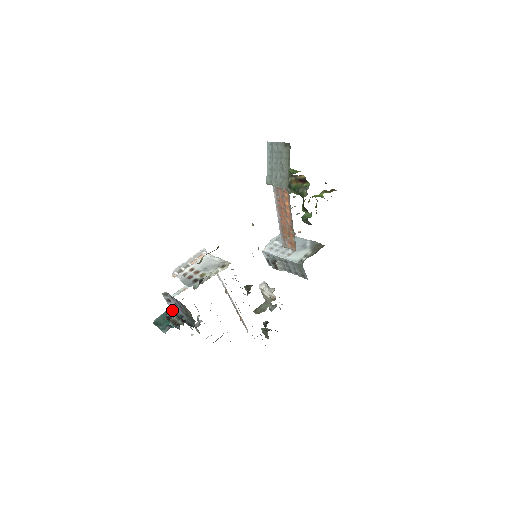
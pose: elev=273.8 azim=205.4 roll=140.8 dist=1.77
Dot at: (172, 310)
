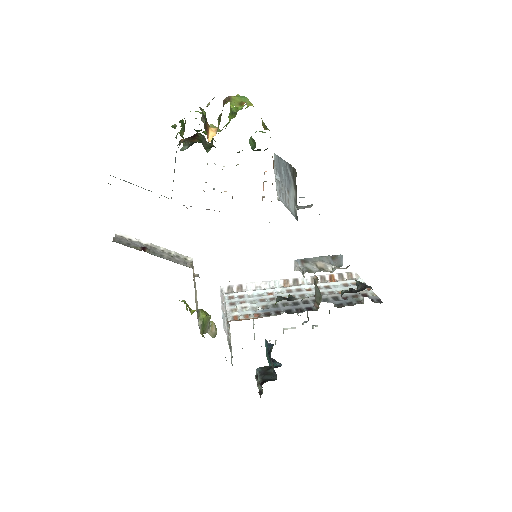
Dot at: (267, 343)
